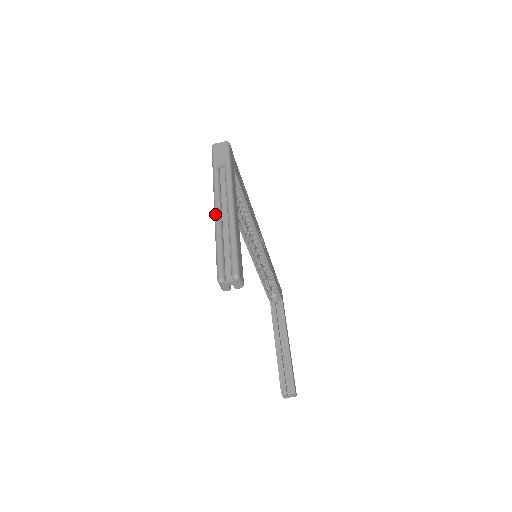
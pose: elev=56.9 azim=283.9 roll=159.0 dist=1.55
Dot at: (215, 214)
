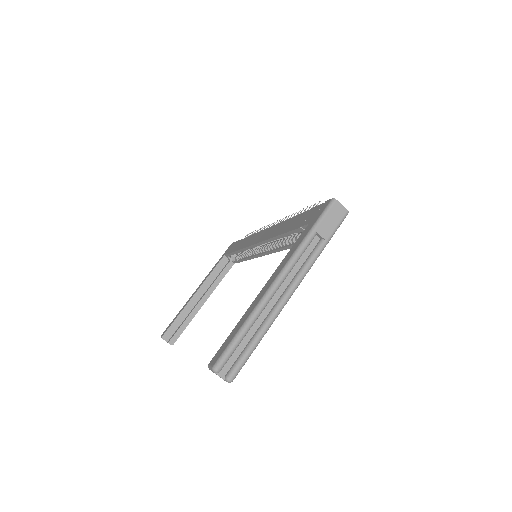
Dot at: (270, 291)
